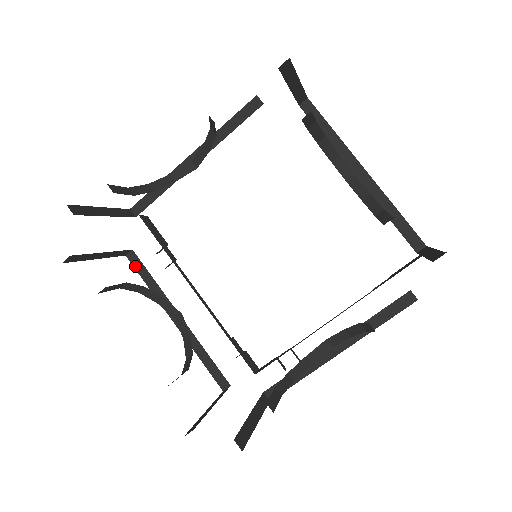
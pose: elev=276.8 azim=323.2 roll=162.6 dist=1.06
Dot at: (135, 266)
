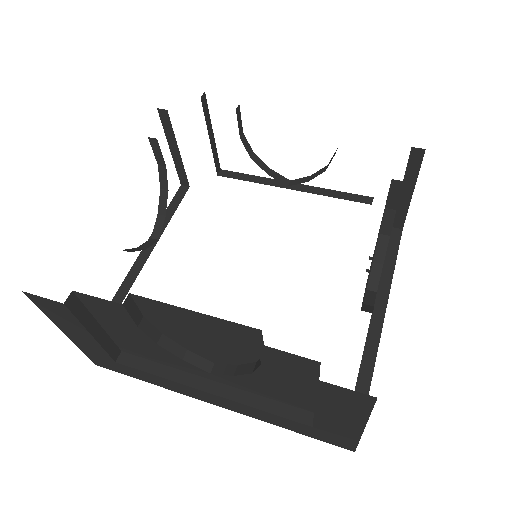
Dot at: (132, 365)
